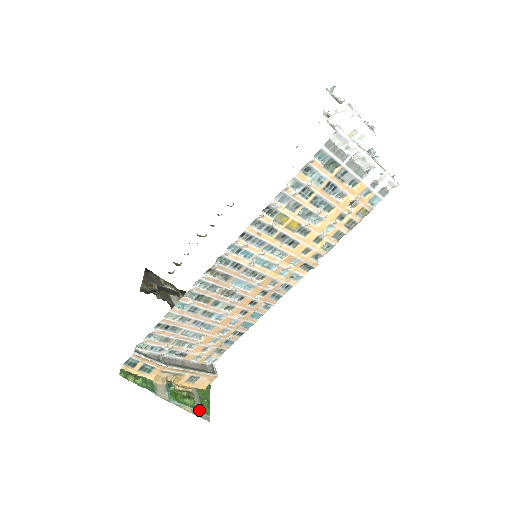
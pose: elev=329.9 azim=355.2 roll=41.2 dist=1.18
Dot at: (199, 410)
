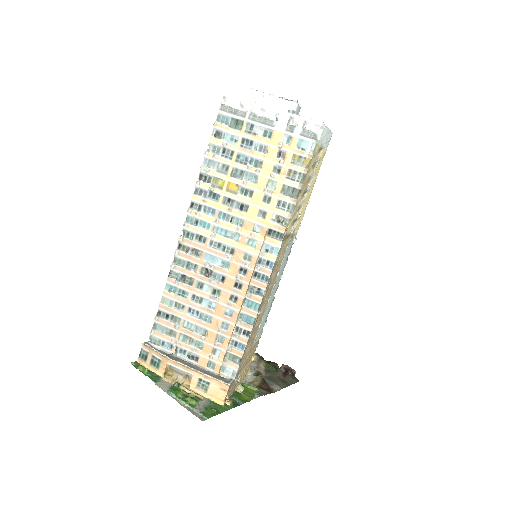
Dot at: (198, 410)
